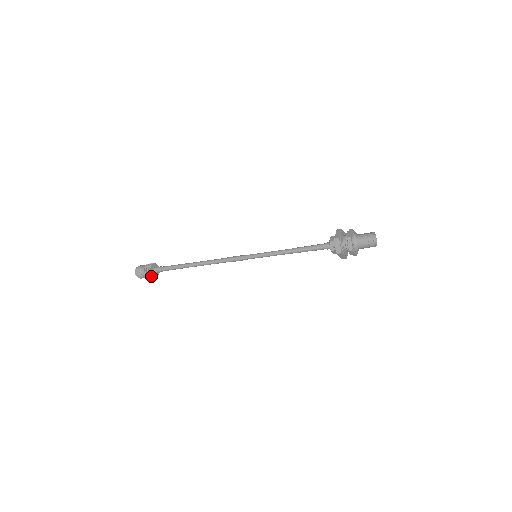
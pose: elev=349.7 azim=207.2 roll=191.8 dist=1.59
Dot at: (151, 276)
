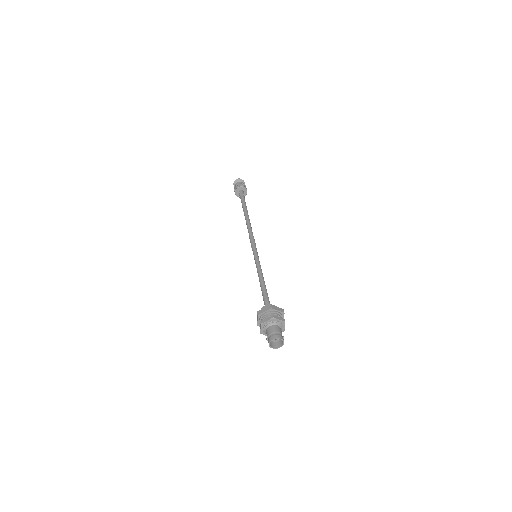
Dot at: (237, 195)
